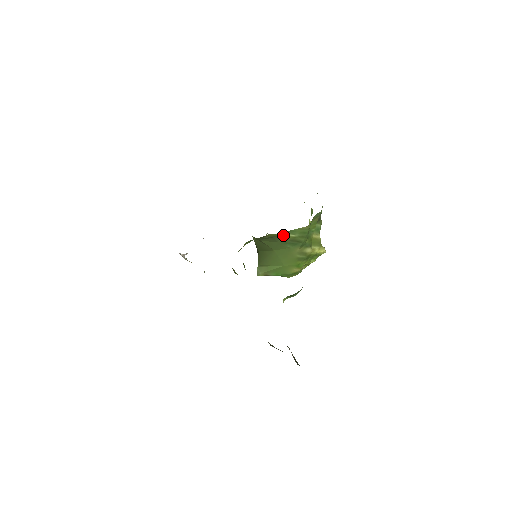
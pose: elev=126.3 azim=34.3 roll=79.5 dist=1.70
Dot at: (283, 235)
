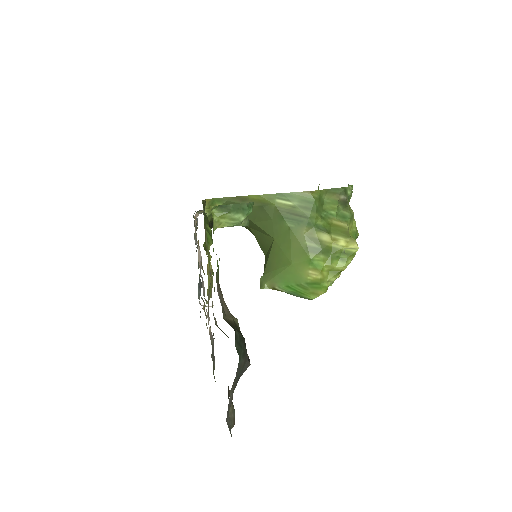
Dot at: (274, 202)
